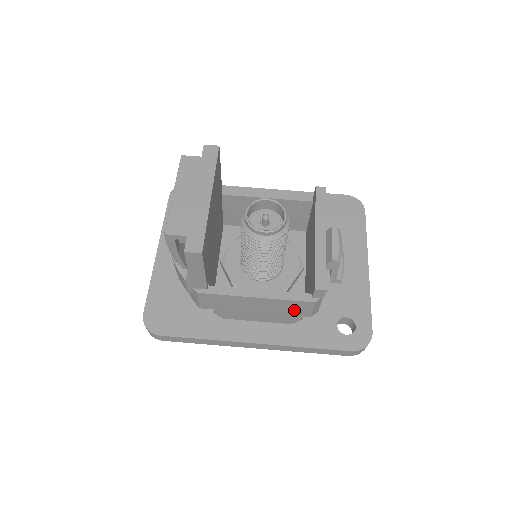
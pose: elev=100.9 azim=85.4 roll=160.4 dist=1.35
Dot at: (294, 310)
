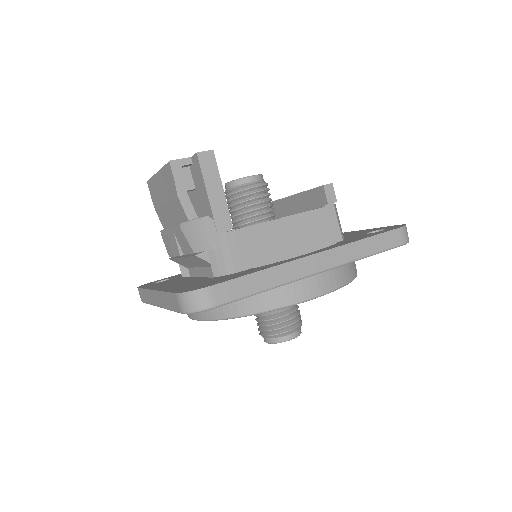
Dot at: (323, 231)
